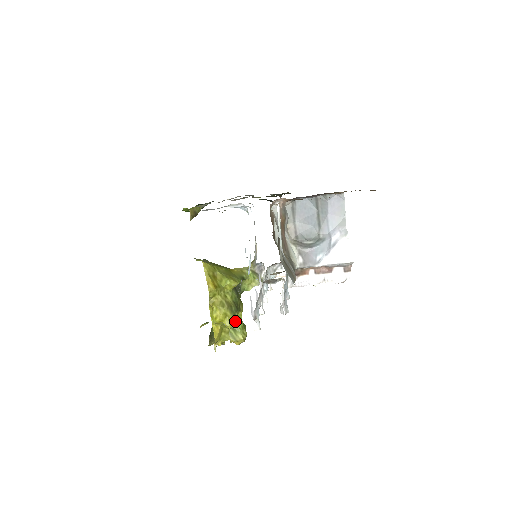
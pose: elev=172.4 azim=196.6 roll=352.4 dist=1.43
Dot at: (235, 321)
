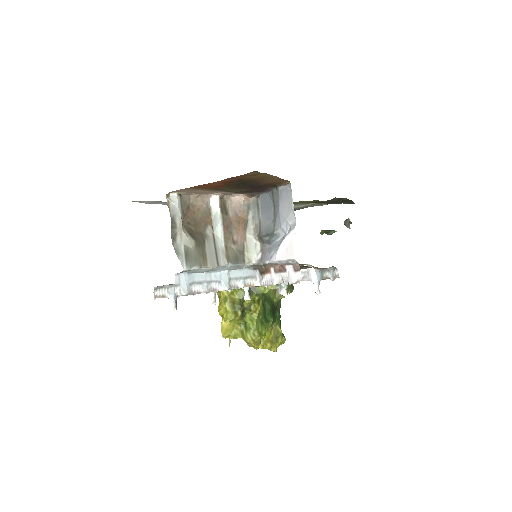
Dot at: (234, 317)
